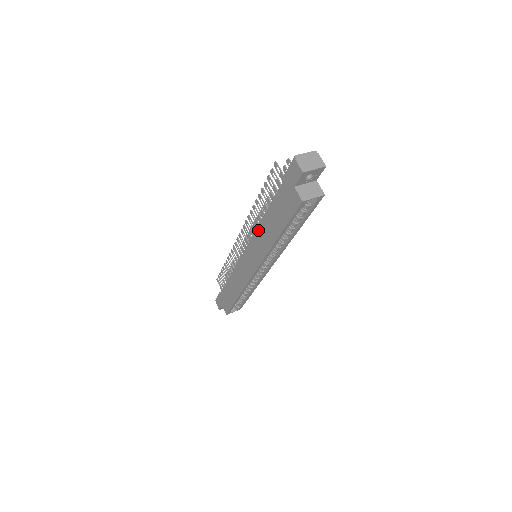
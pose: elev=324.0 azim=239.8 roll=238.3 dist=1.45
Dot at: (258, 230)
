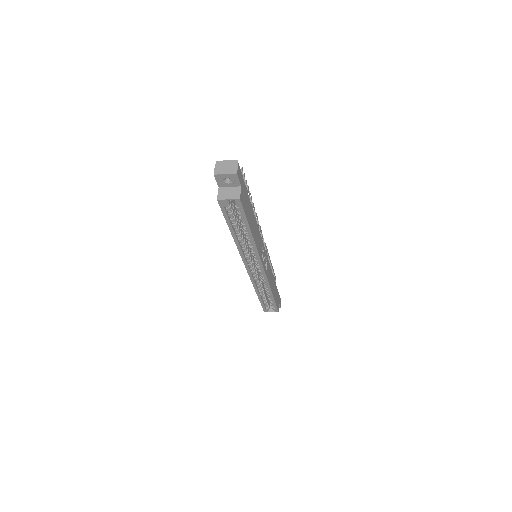
Dot at: occluded
